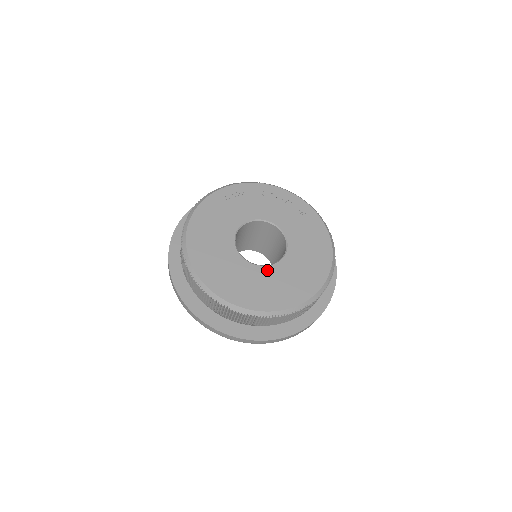
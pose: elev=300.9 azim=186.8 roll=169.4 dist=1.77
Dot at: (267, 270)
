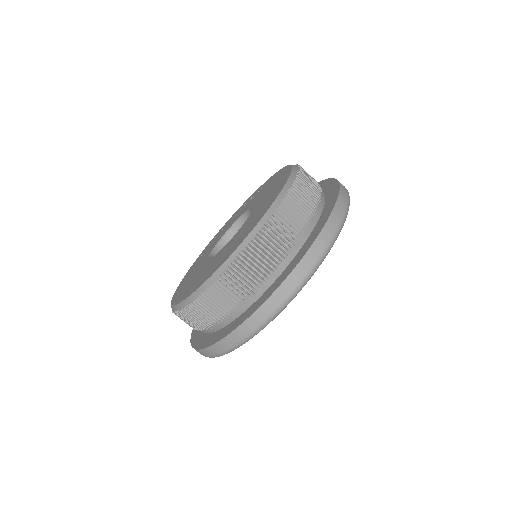
Dot at: (237, 234)
